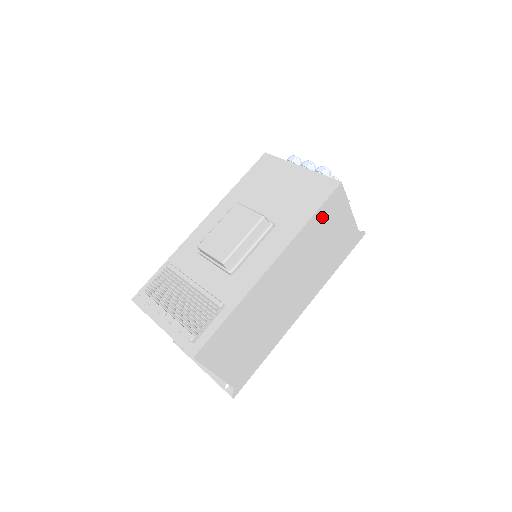
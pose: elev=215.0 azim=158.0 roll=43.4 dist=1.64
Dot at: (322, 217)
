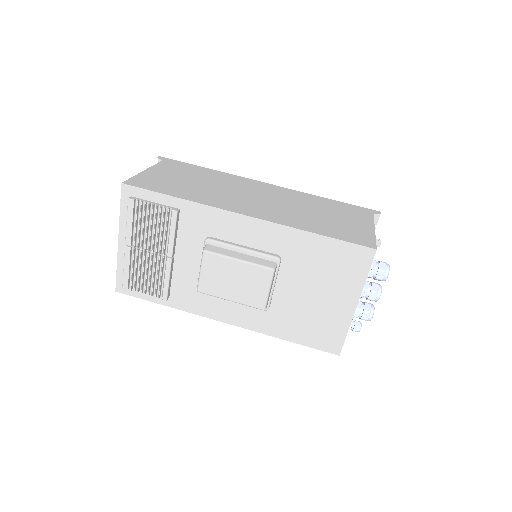
Dot at: occluded
